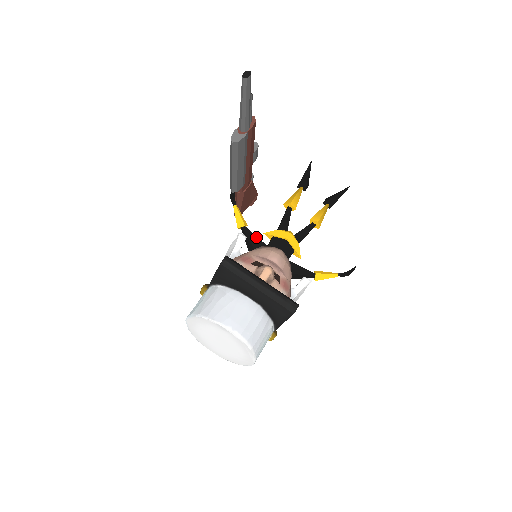
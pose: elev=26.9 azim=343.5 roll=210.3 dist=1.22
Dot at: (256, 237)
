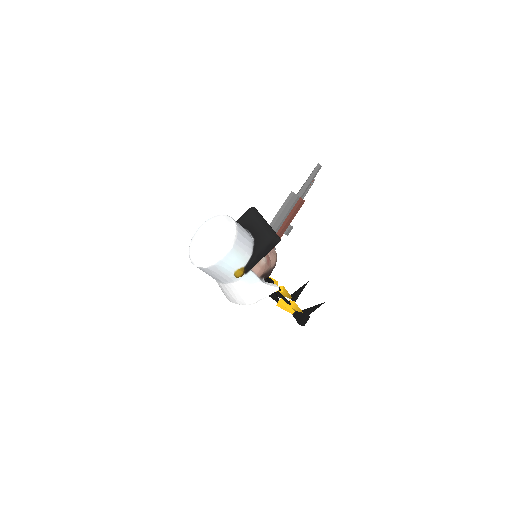
Dot at: occluded
